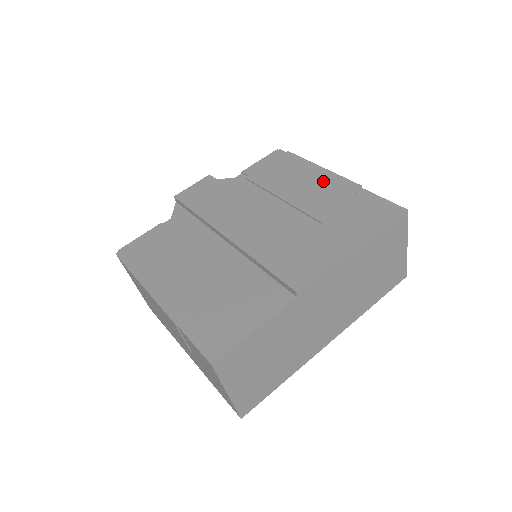
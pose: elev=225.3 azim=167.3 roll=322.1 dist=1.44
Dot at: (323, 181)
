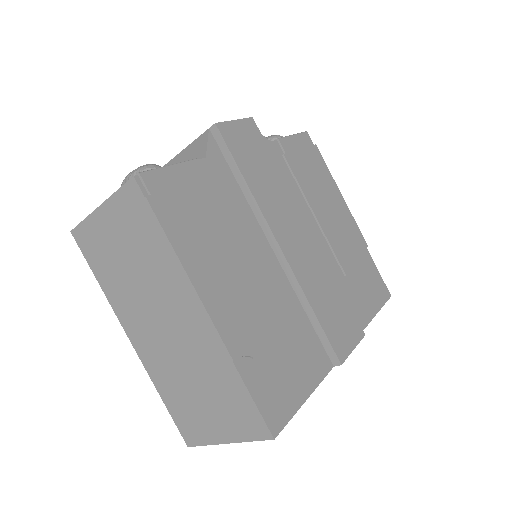
Dot at: (344, 217)
